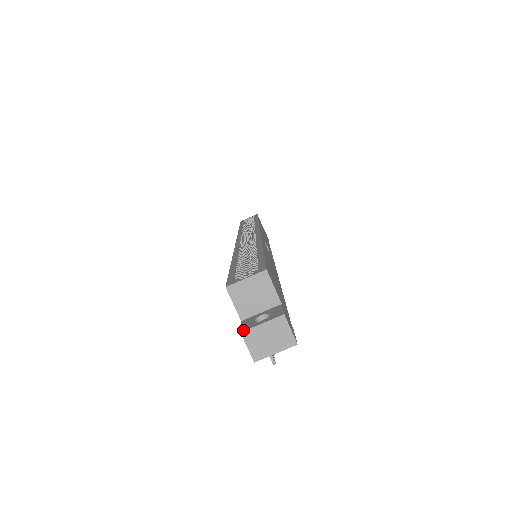
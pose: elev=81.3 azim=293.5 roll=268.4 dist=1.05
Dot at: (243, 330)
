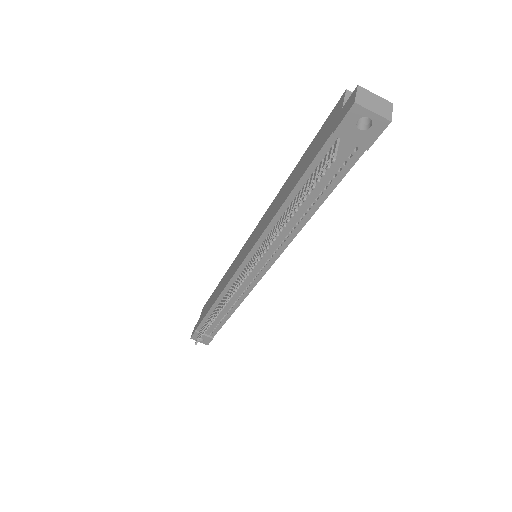
Dot at: (359, 87)
